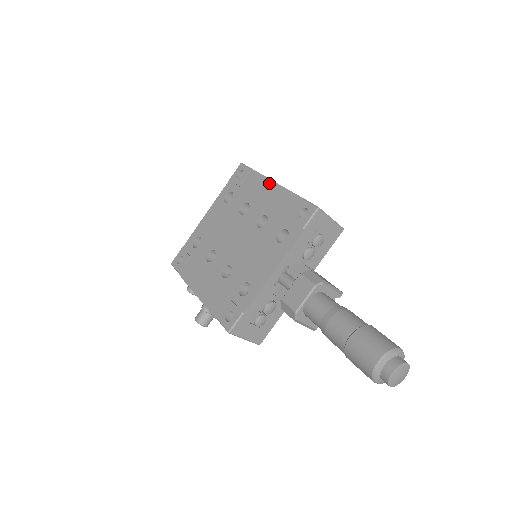
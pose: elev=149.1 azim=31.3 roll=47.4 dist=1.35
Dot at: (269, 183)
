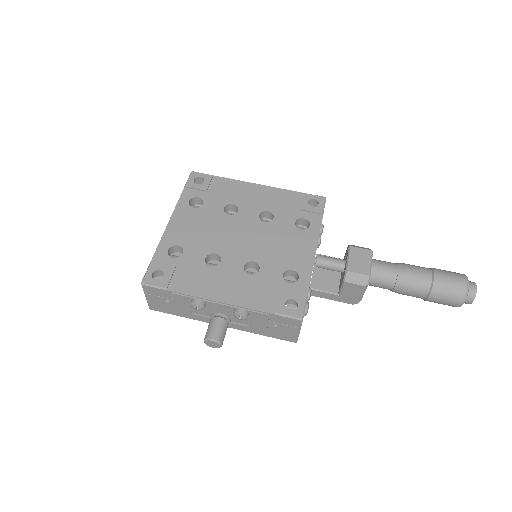
Dot at: (249, 185)
